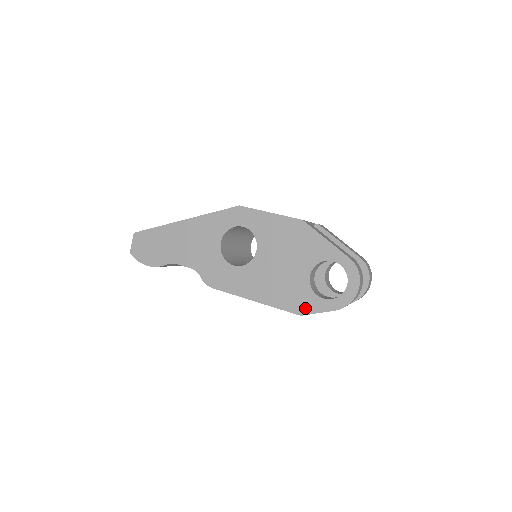
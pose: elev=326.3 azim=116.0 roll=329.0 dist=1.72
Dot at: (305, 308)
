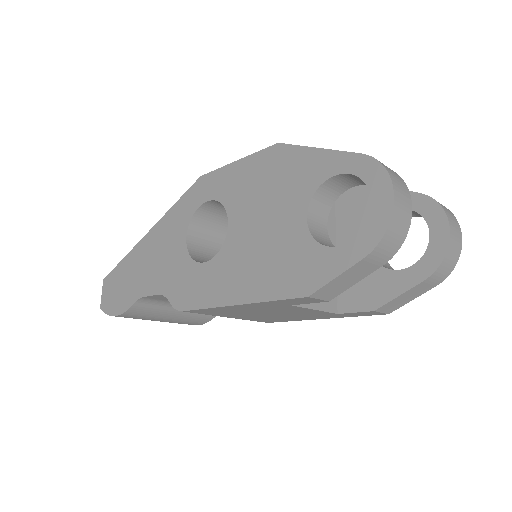
Dot at: (312, 279)
